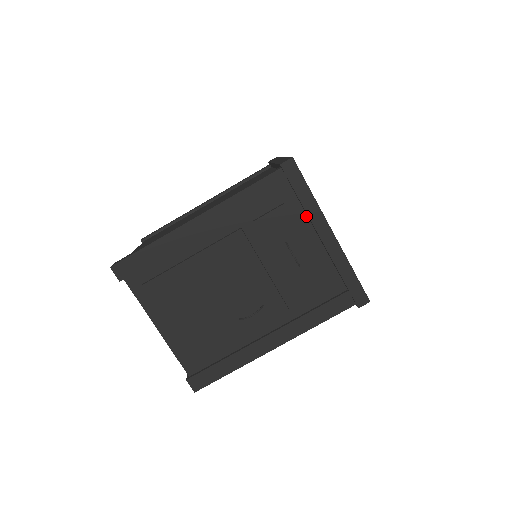
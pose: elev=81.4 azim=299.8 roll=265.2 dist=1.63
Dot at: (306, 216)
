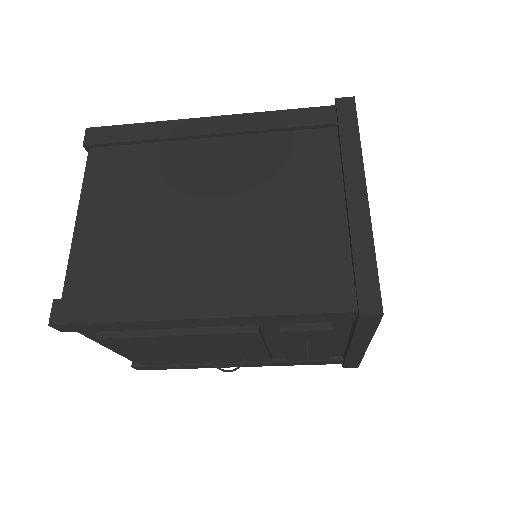
Dot at: (349, 330)
